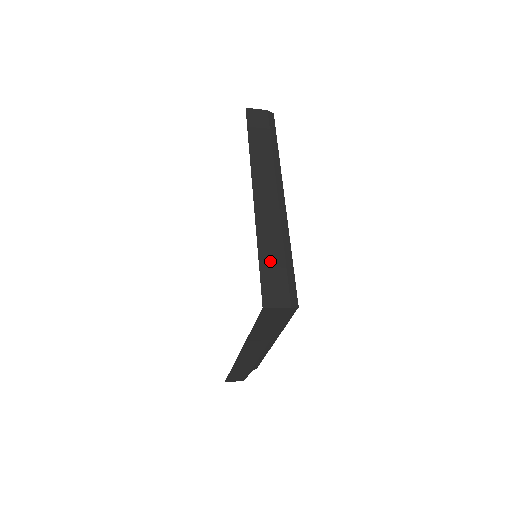
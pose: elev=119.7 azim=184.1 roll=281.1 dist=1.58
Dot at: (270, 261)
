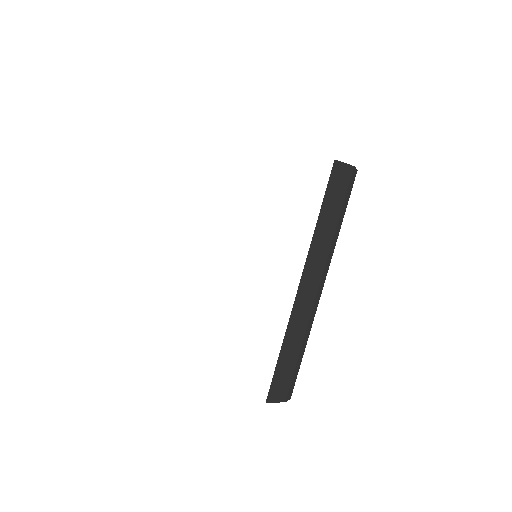
Dot at: (286, 360)
